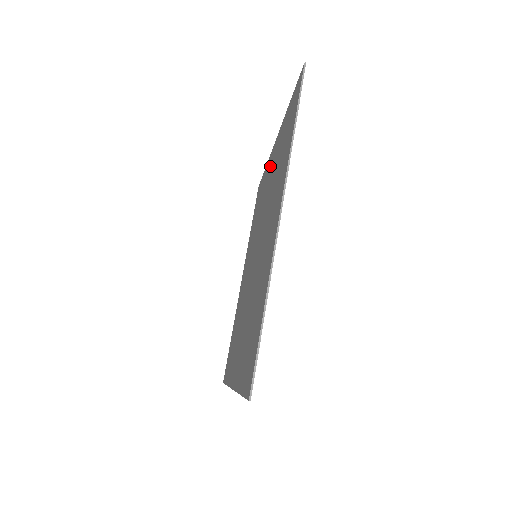
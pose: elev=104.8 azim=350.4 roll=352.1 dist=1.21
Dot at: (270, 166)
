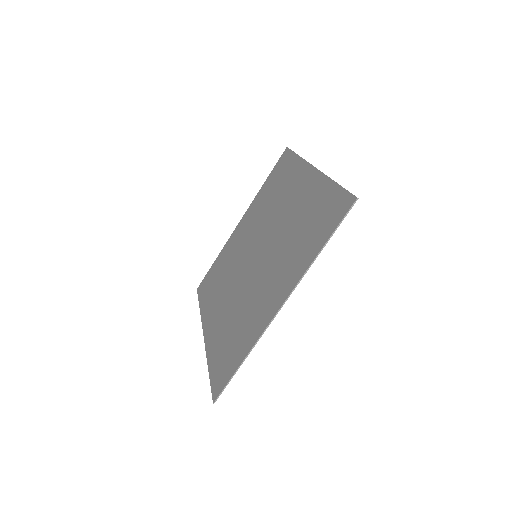
Dot at: (300, 185)
